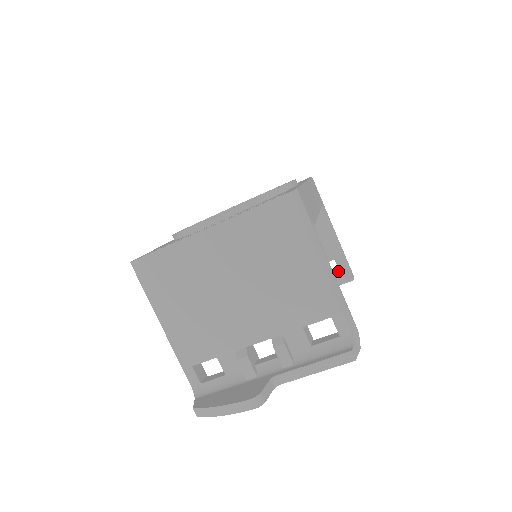
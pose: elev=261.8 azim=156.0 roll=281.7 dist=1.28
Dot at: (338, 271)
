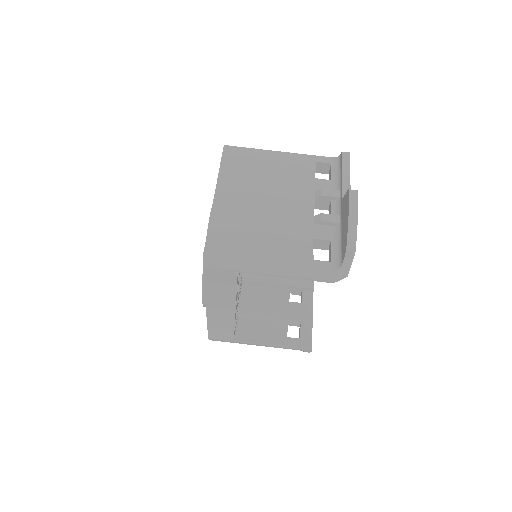
Dot at: occluded
